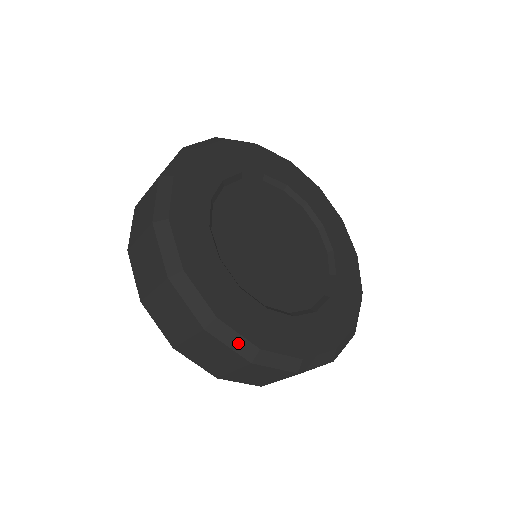
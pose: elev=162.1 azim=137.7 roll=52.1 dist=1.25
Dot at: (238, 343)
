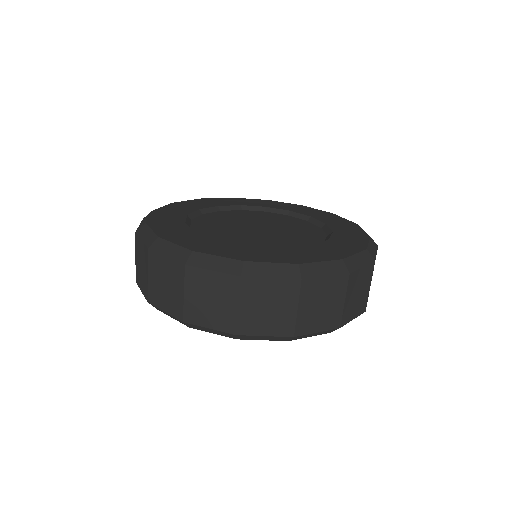
Dot at: (174, 251)
